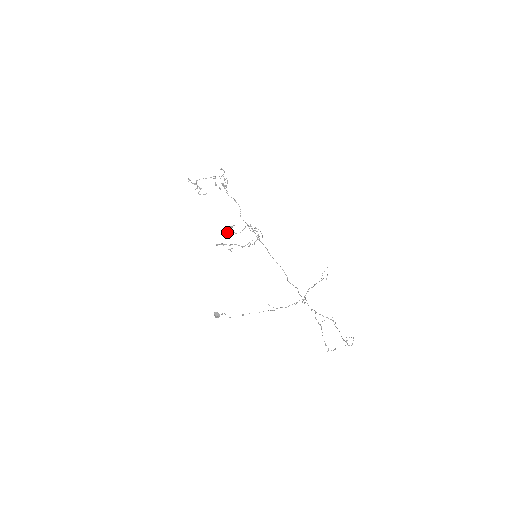
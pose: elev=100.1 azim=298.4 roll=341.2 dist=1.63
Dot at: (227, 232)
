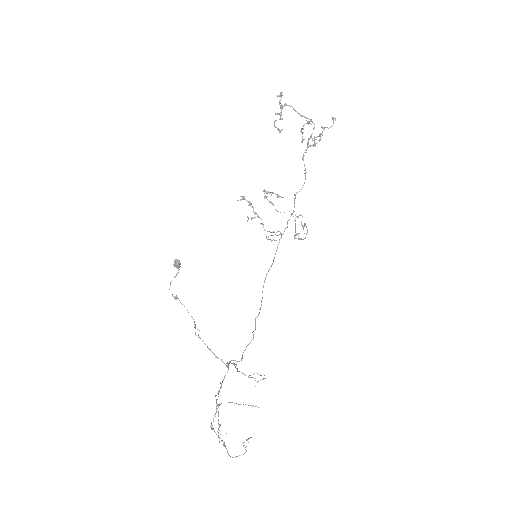
Dot at: (266, 196)
